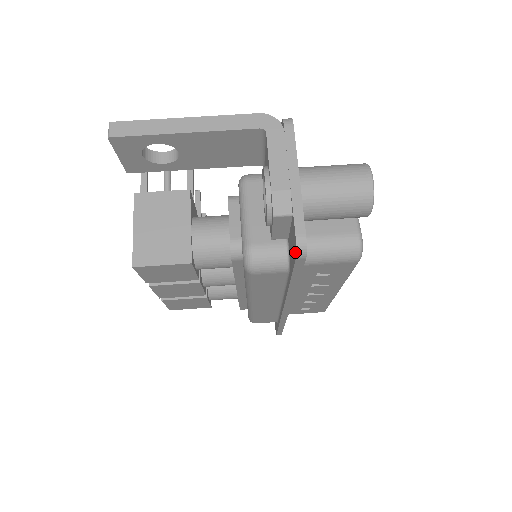
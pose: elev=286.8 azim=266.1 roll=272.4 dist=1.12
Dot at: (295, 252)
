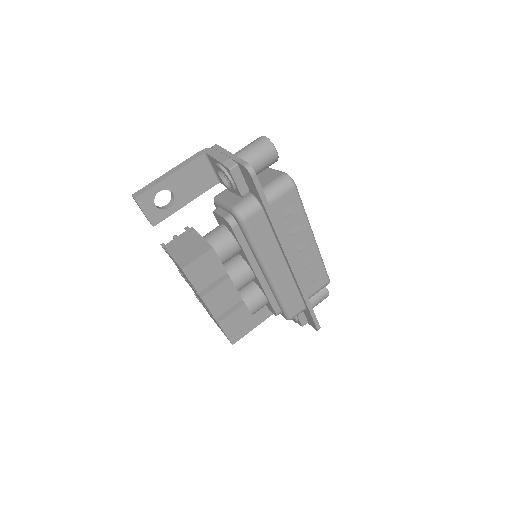
Dot at: (249, 174)
